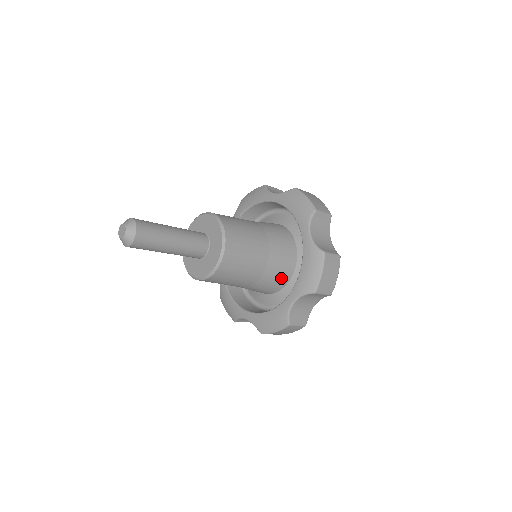
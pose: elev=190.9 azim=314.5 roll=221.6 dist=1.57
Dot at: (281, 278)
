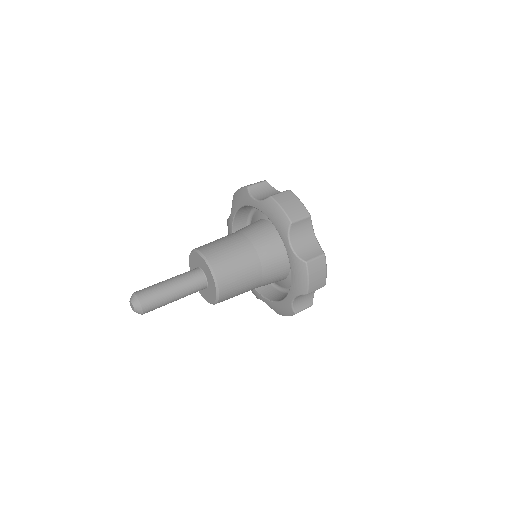
Dot at: occluded
